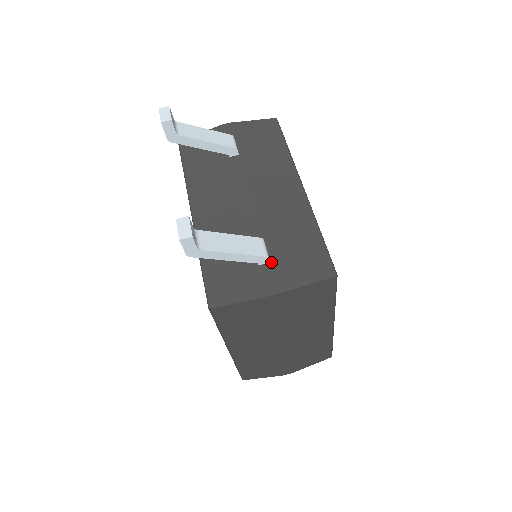
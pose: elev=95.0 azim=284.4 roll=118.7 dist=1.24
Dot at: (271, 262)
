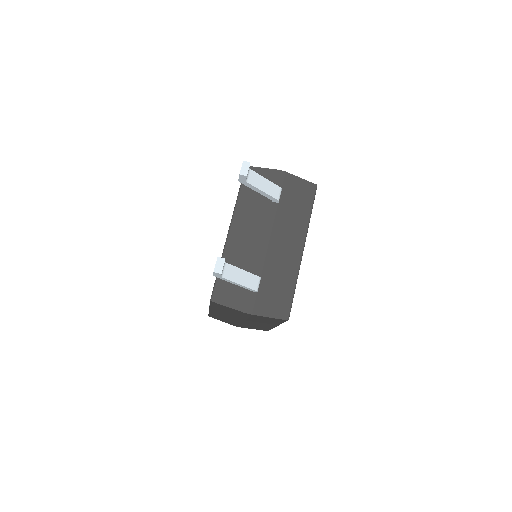
Dot at: (258, 293)
